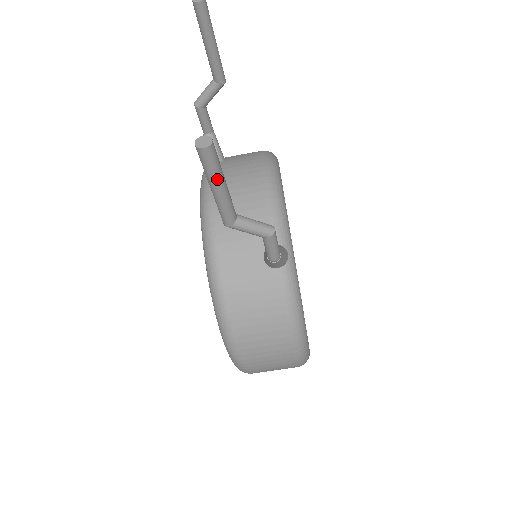
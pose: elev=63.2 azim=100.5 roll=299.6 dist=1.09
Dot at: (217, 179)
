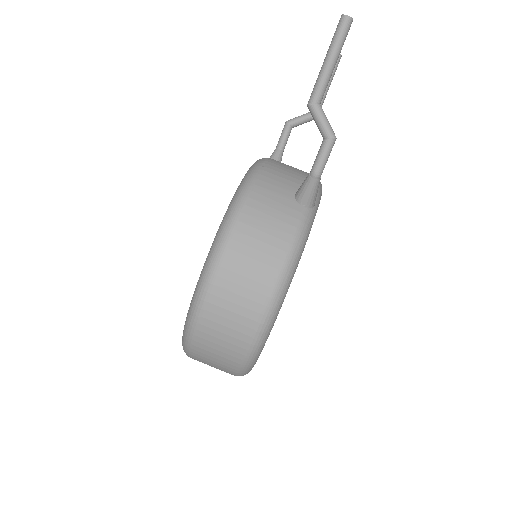
Dot at: (337, 49)
